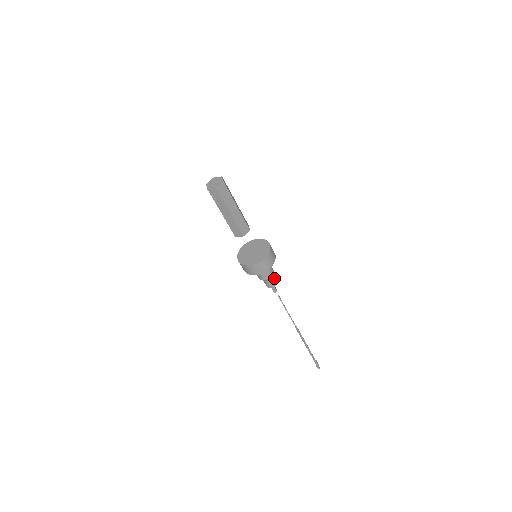
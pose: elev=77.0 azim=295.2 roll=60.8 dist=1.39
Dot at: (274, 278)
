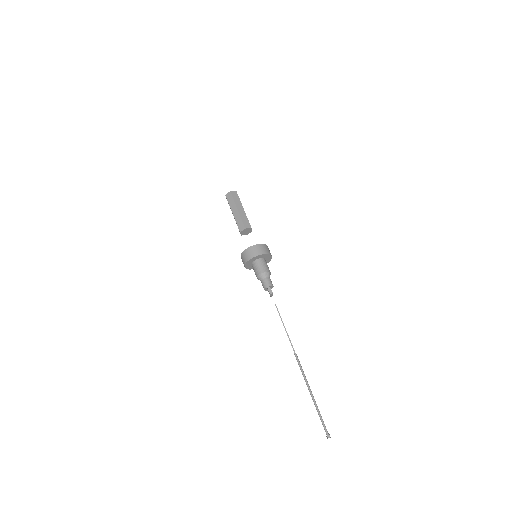
Dot at: occluded
